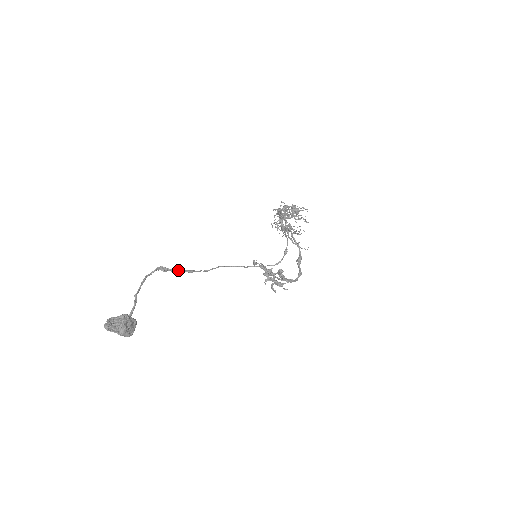
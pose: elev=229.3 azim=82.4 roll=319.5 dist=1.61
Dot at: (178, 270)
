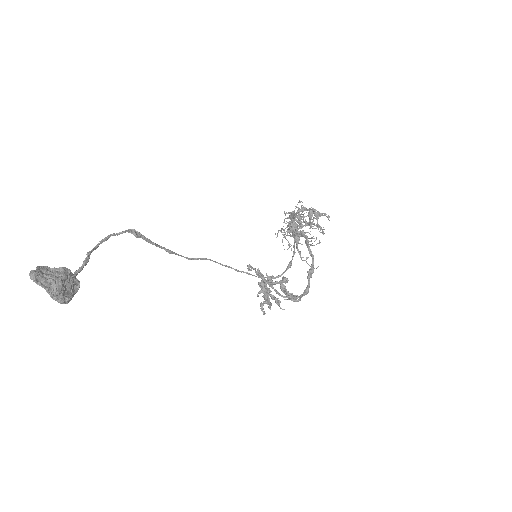
Dot at: (154, 243)
